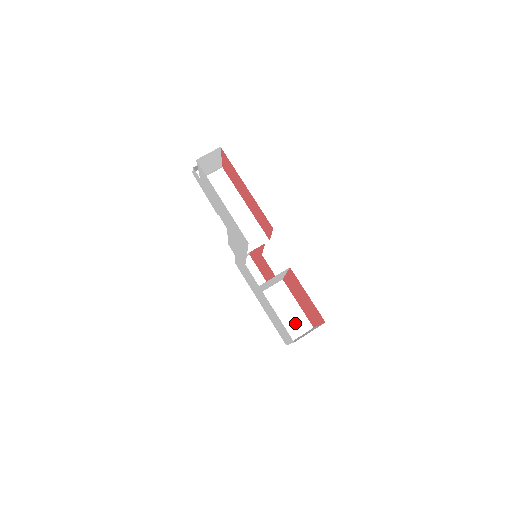
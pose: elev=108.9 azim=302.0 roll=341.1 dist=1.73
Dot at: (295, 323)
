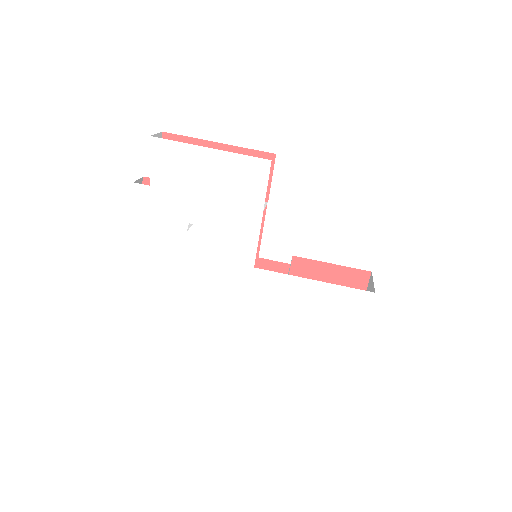
Dot at: occluded
